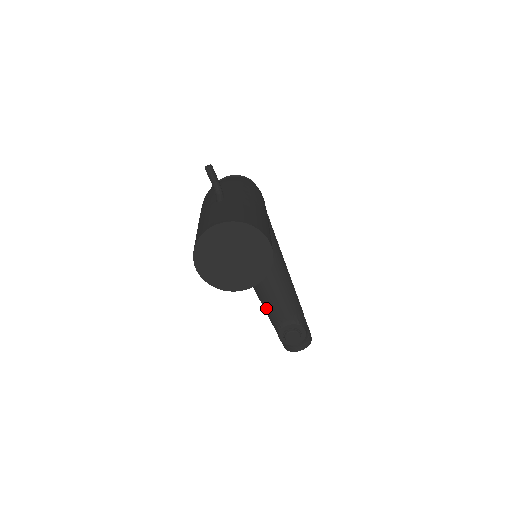
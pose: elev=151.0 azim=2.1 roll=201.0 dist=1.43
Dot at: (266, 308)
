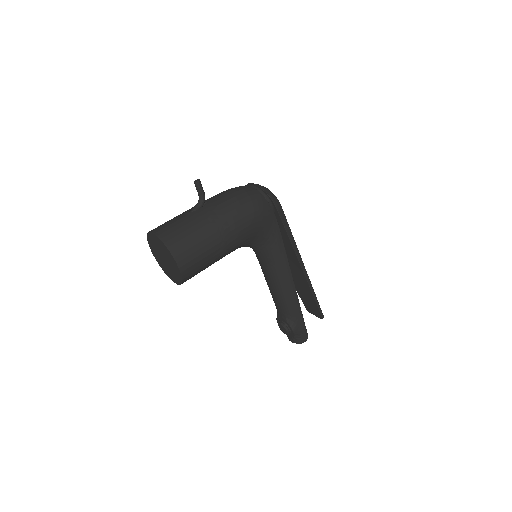
Dot at: occluded
